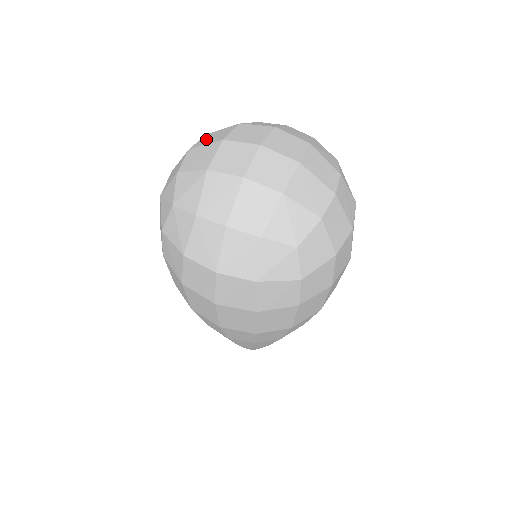
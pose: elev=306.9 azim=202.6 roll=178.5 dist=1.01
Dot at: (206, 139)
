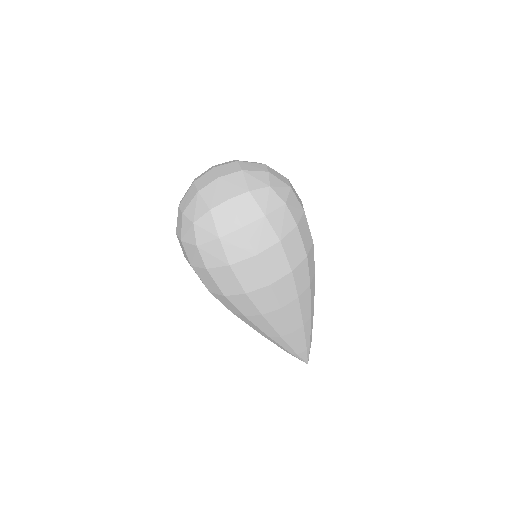
Dot at: (183, 197)
